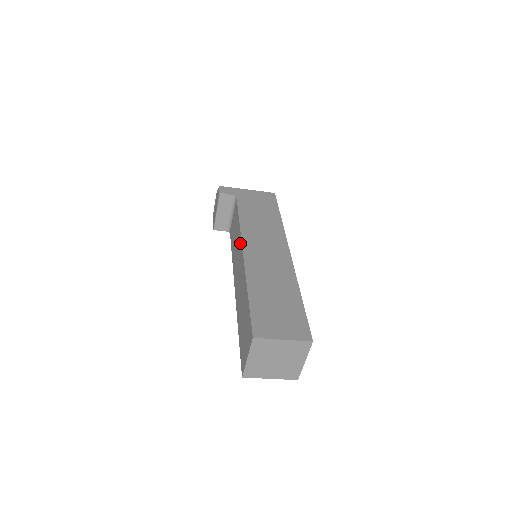
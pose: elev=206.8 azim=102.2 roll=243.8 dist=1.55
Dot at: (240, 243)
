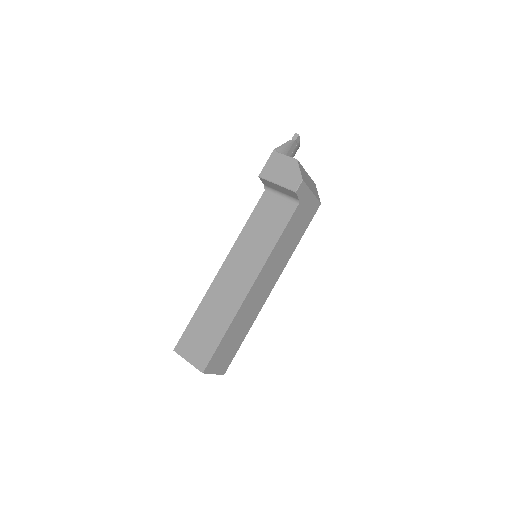
Dot at: (258, 267)
